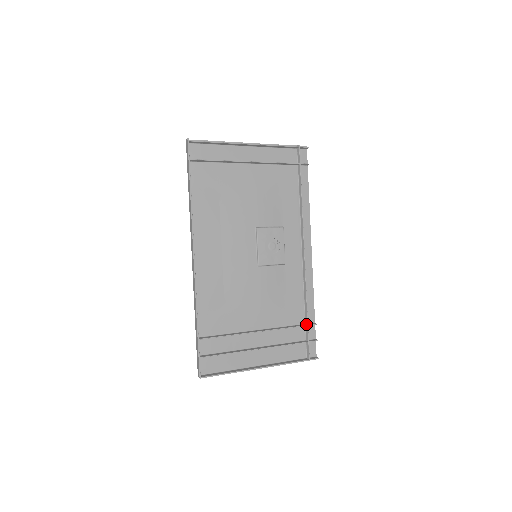
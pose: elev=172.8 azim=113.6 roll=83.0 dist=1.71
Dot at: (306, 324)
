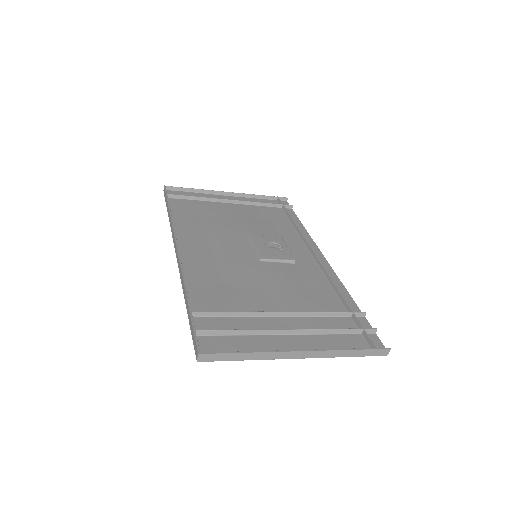
Dot at: (350, 313)
